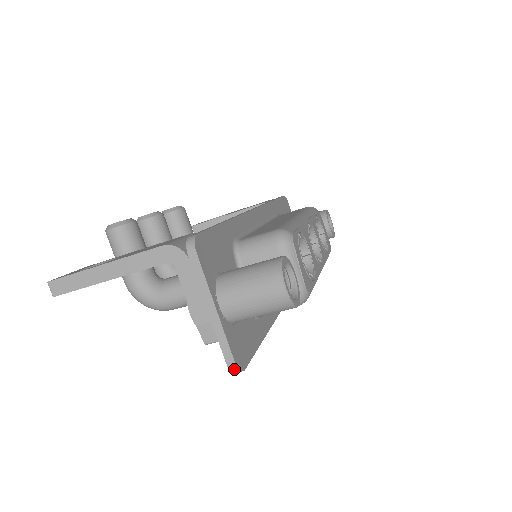
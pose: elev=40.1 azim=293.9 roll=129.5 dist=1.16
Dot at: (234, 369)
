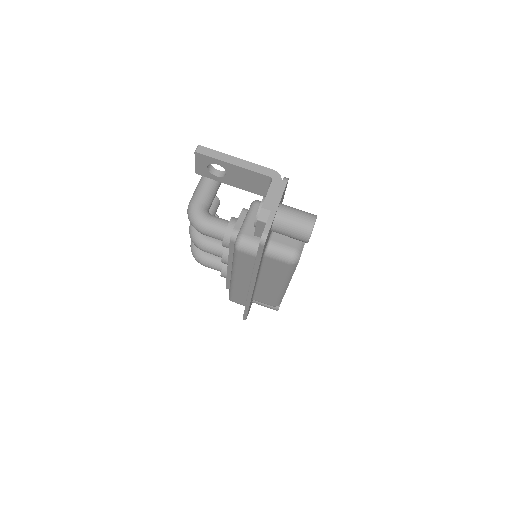
Dot at: (264, 237)
